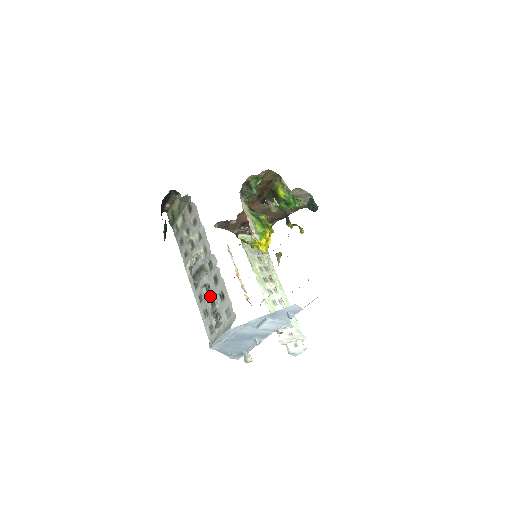
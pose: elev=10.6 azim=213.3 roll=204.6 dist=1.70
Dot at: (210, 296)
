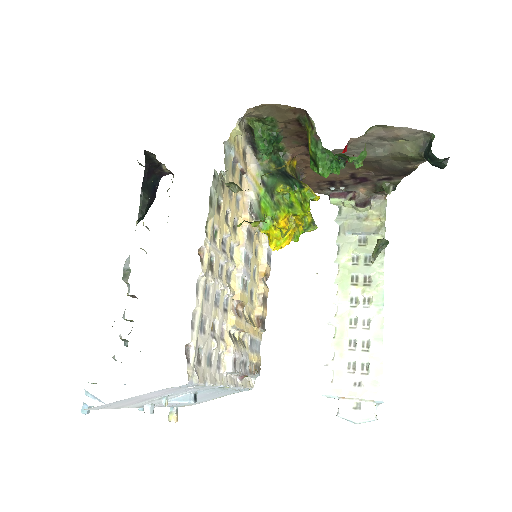
Dot at: (123, 316)
